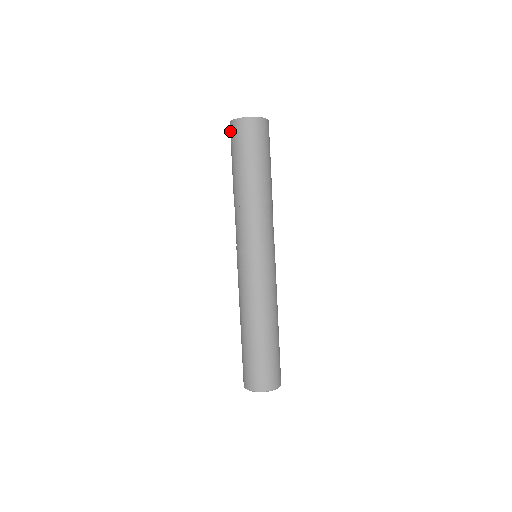
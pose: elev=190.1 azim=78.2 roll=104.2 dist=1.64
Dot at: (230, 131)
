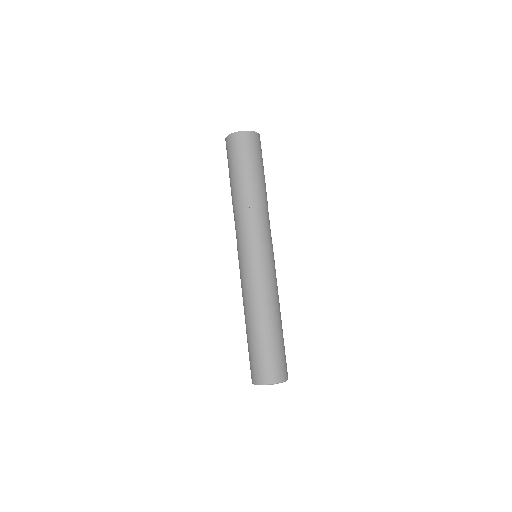
Dot at: occluded
